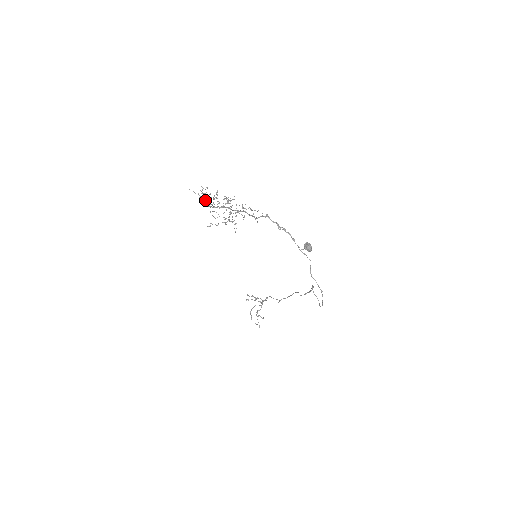
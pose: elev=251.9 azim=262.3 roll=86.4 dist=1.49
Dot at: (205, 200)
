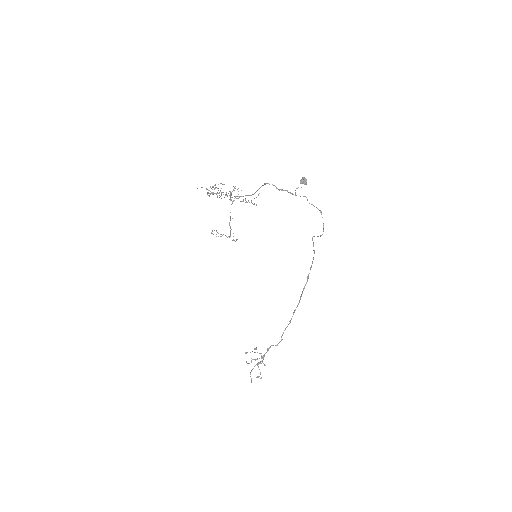
Dot at: (210, 191)
